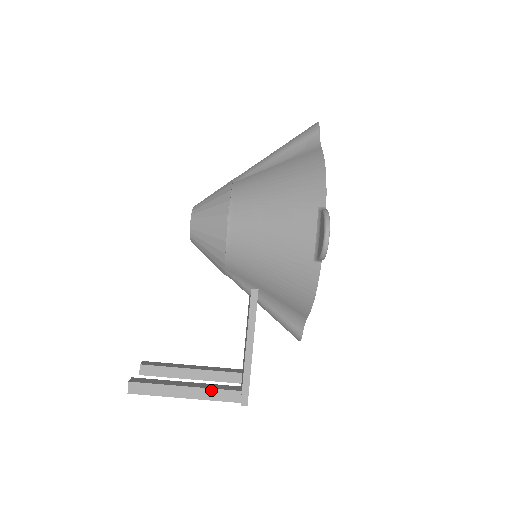
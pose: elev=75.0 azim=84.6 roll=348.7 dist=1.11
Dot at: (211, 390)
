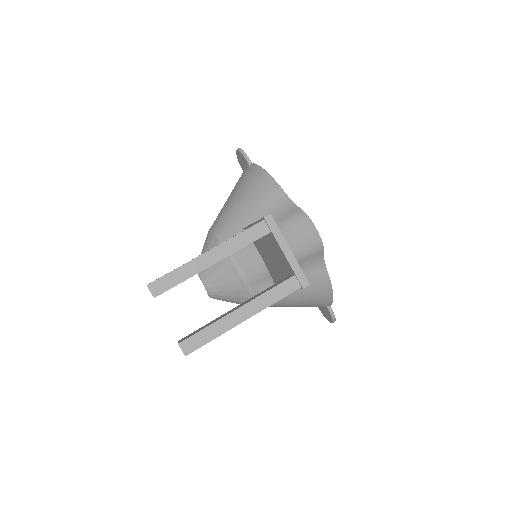
Dot at: occluded
